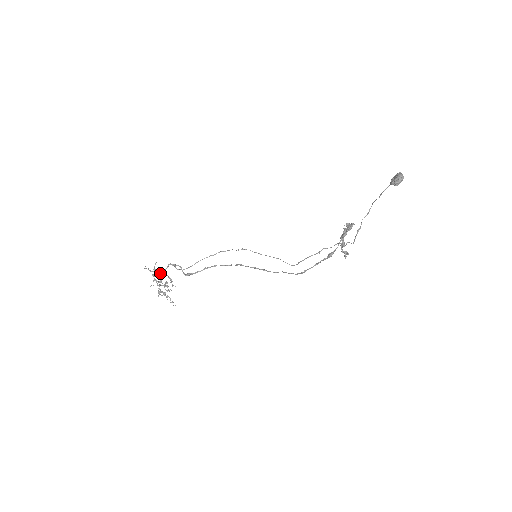
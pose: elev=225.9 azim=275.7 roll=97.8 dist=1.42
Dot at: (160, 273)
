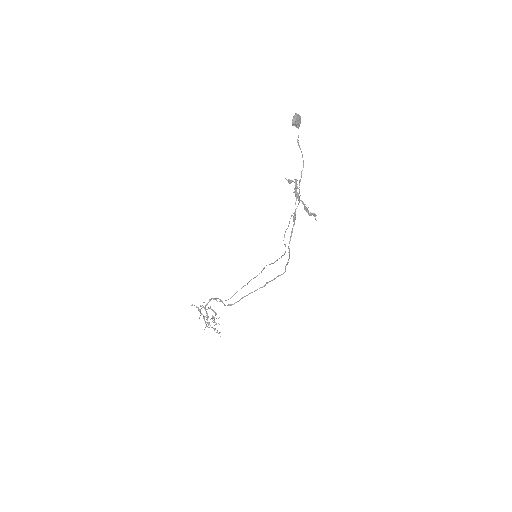
Dot at: (204, 307)
